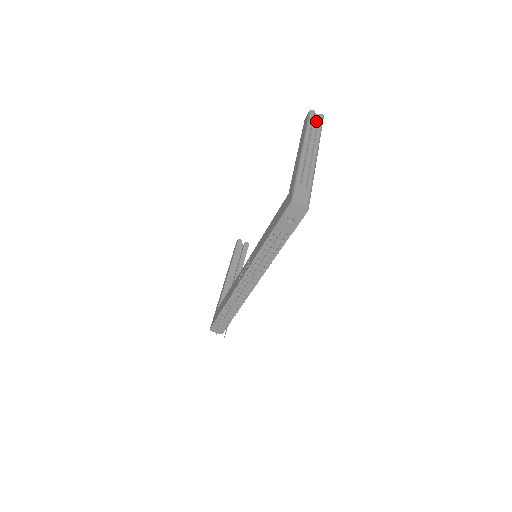
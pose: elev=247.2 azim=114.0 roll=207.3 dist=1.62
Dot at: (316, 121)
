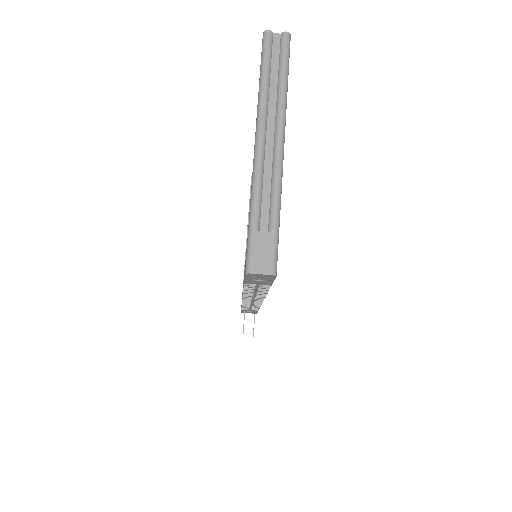
Dot at: (277, 54)
